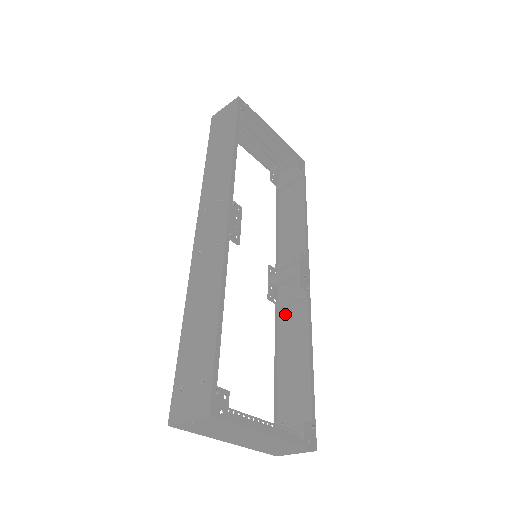
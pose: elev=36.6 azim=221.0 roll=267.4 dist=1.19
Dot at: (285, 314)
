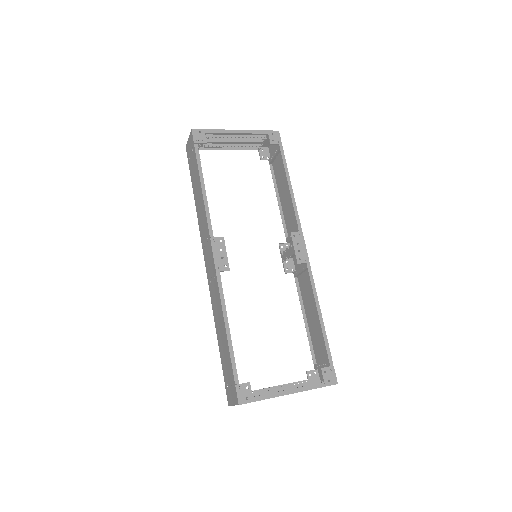
Dot at: (301, 280)
